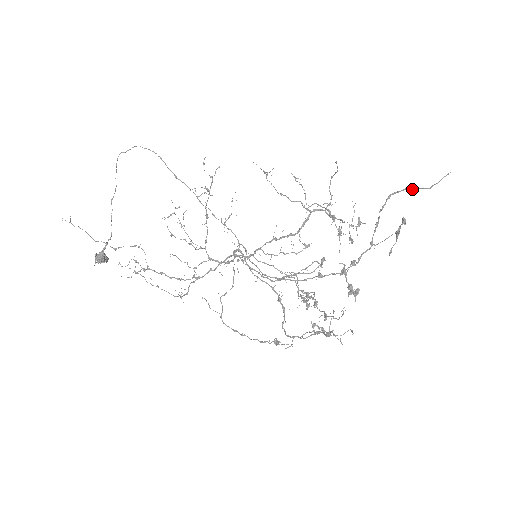
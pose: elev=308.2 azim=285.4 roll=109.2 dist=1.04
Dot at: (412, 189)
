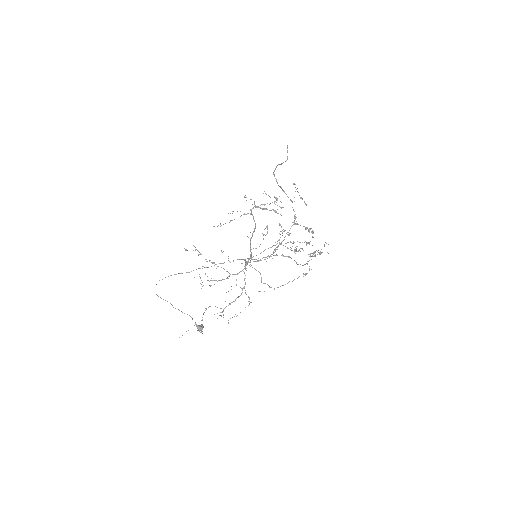
Dot at: occluded
